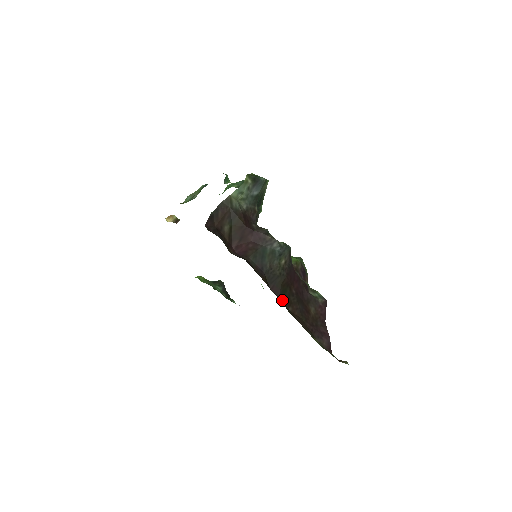
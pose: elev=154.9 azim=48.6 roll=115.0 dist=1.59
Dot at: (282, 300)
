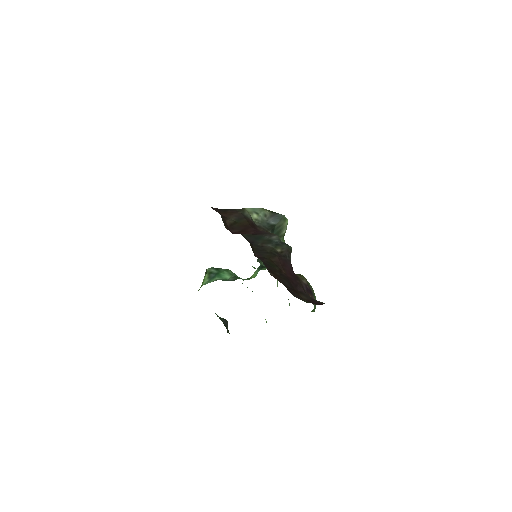
Dot at: (264, 264)
